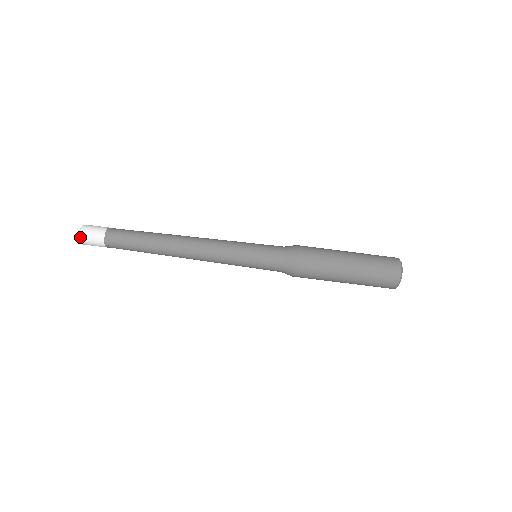
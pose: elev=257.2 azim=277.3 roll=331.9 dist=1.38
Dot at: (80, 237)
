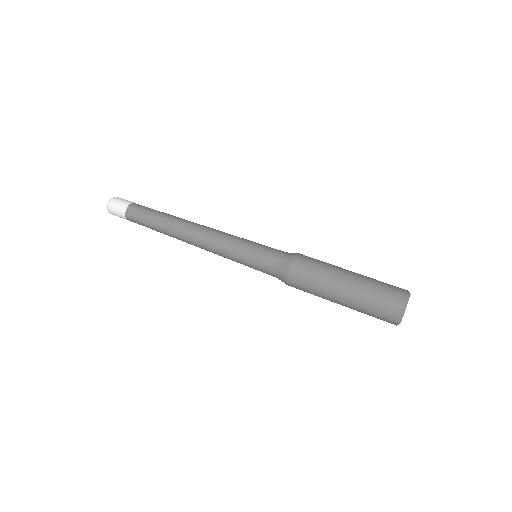
Dot at: (114, 197)
